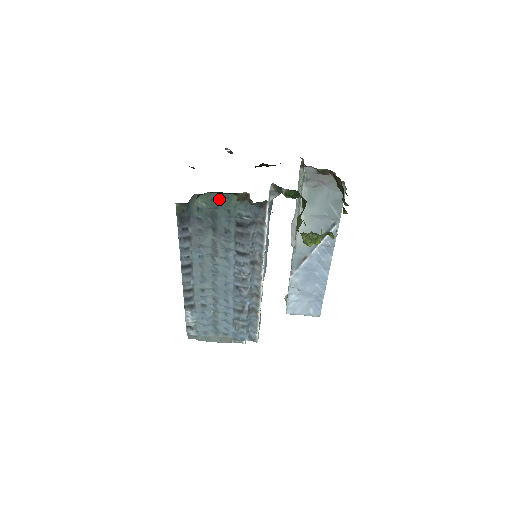
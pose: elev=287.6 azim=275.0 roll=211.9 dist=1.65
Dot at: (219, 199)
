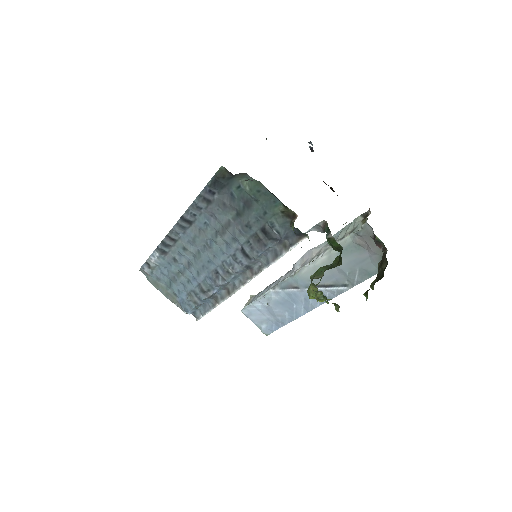
Dot at: (266, 196)
